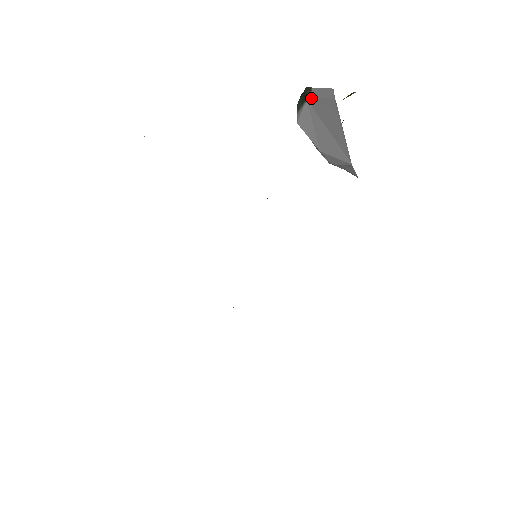
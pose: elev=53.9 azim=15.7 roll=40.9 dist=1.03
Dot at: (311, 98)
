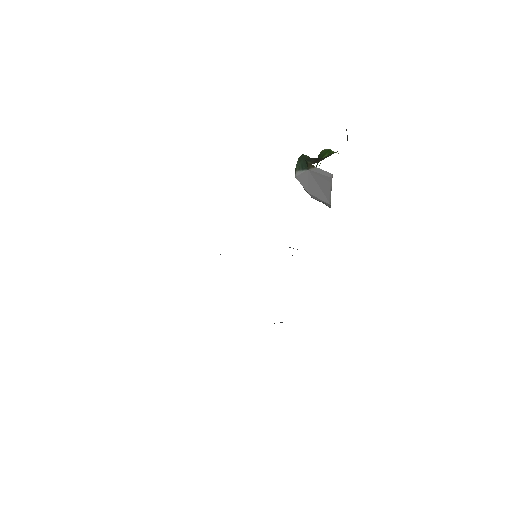
Dot at: (312, 170)
